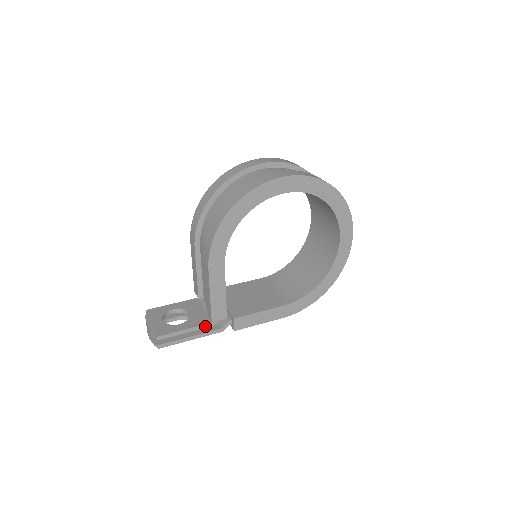
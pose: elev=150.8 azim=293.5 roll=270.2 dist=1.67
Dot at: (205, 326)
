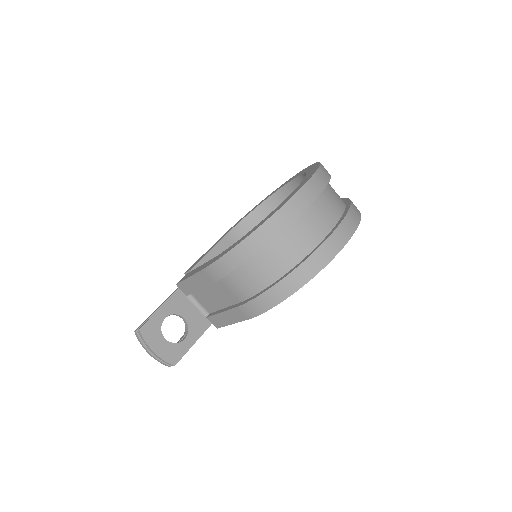
Dot at: (206, 329)
